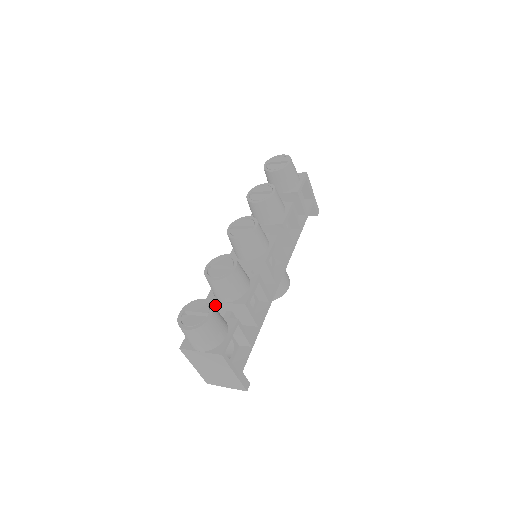
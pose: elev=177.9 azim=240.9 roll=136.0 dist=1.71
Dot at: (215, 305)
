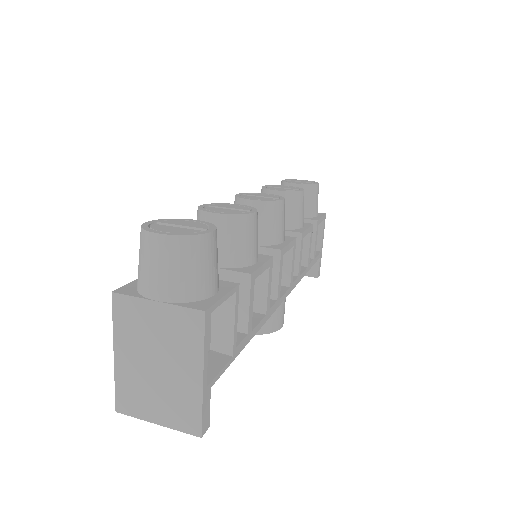
Dot at: occluded
